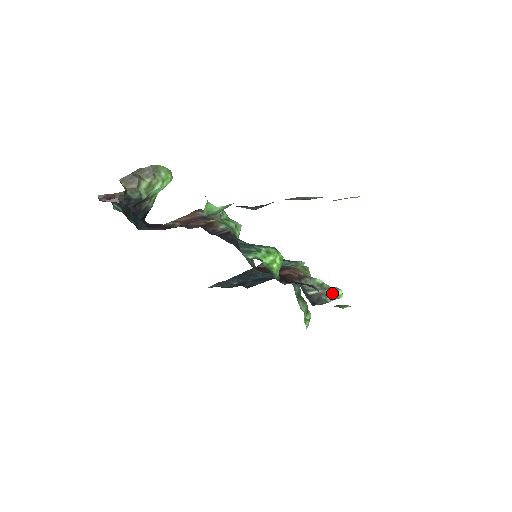
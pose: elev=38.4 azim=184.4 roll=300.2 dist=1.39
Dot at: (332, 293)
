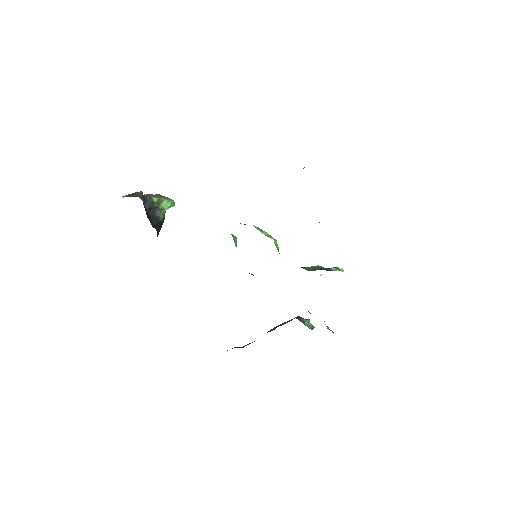
Dot at: occluded
